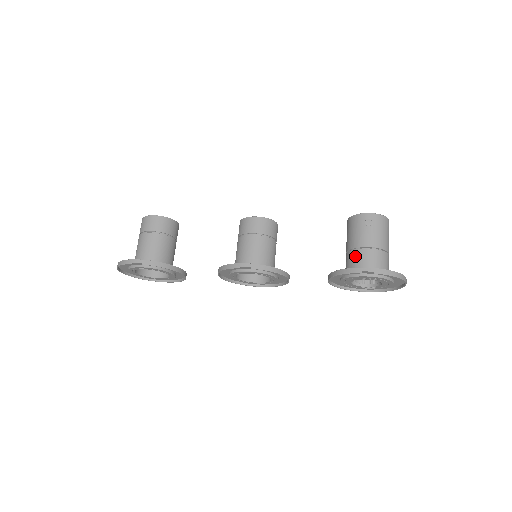
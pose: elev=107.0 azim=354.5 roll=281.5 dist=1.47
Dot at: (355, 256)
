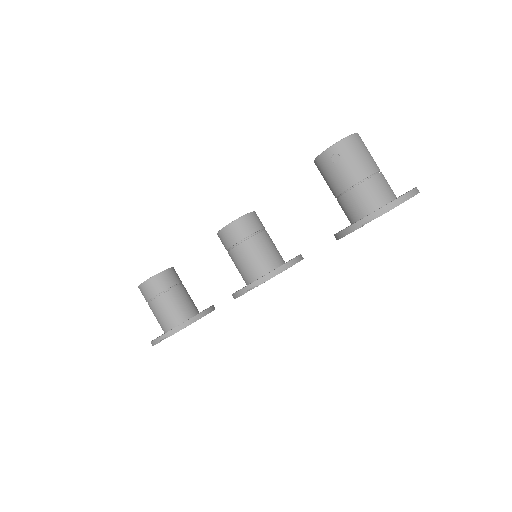
Dot at: (346, 203)
